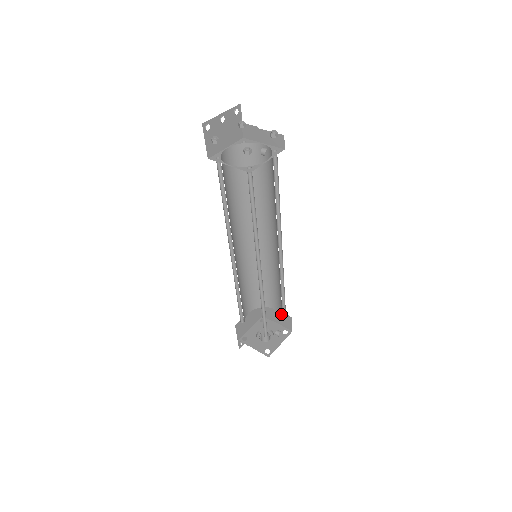
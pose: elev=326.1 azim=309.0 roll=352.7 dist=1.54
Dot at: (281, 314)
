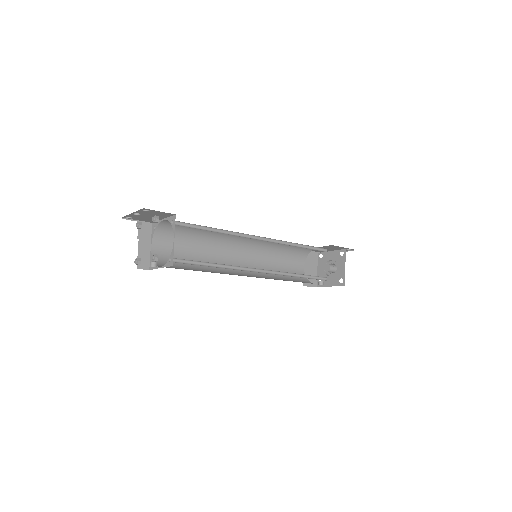
Dot at: occluded
